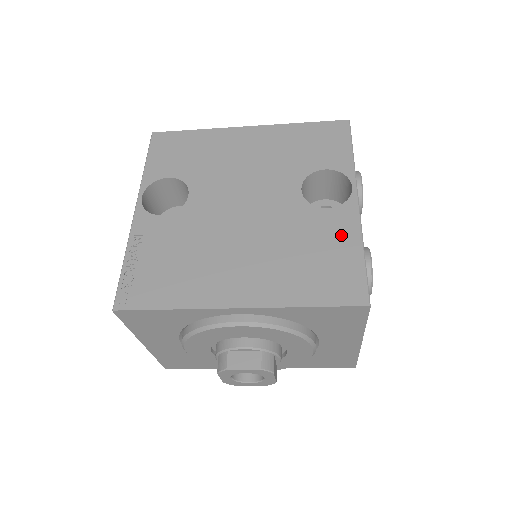
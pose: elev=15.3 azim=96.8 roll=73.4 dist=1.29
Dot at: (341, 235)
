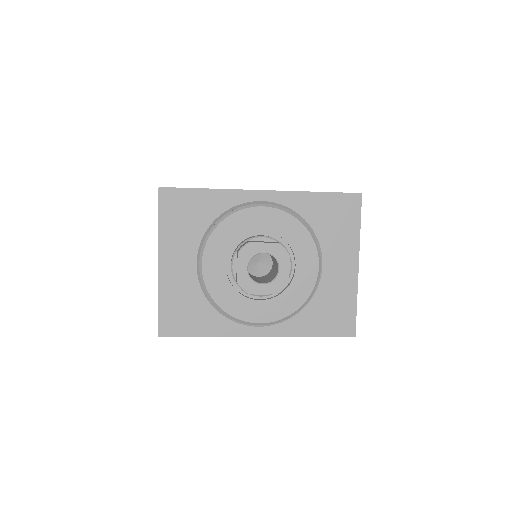
Dot at: occluded
